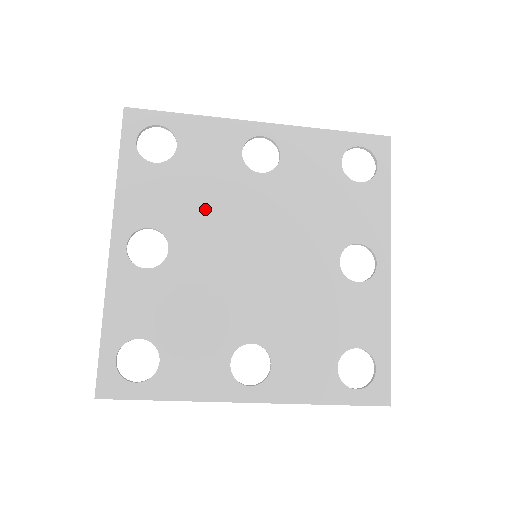
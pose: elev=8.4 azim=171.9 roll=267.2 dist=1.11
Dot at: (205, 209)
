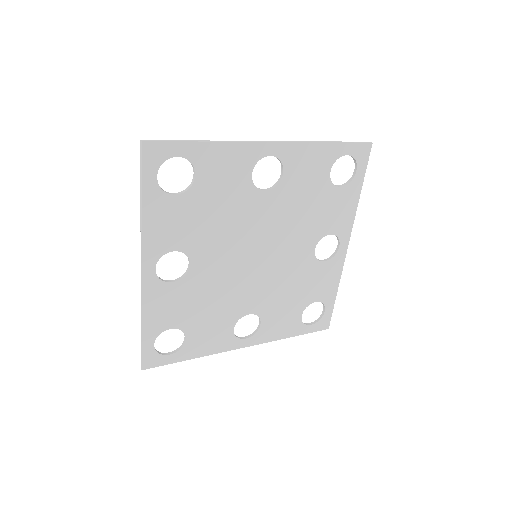
Dot at: (219, 228)
